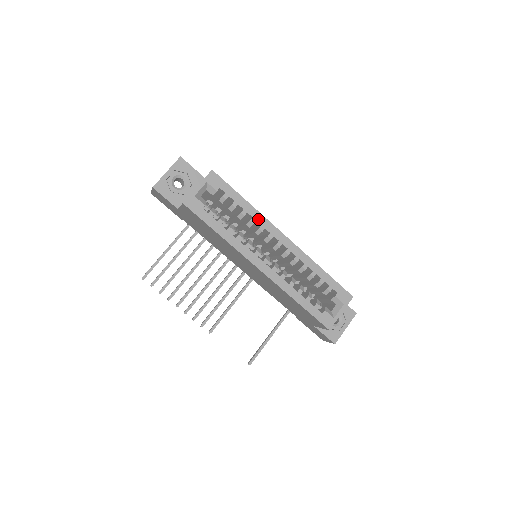
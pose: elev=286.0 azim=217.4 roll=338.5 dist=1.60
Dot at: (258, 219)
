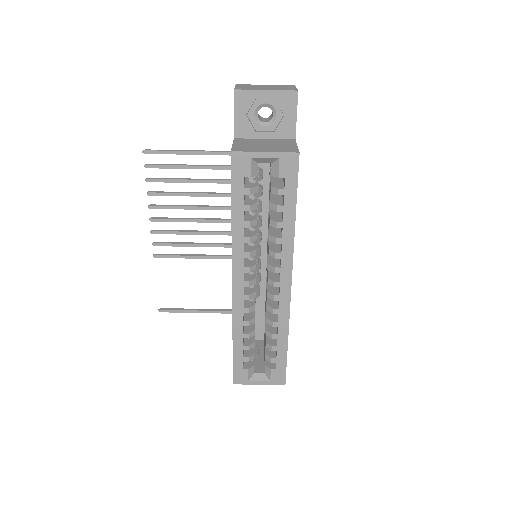
Dot at: (285, 244)
